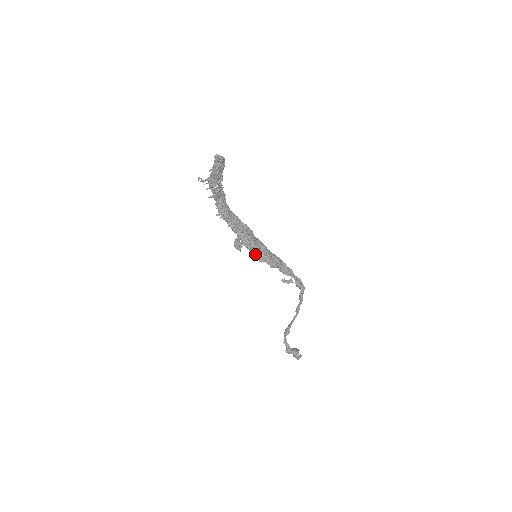
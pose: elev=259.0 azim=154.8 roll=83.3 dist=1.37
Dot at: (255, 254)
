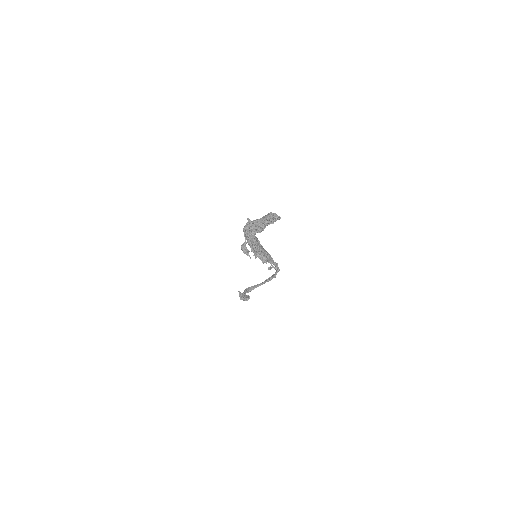
Dot at: (258, 257)
